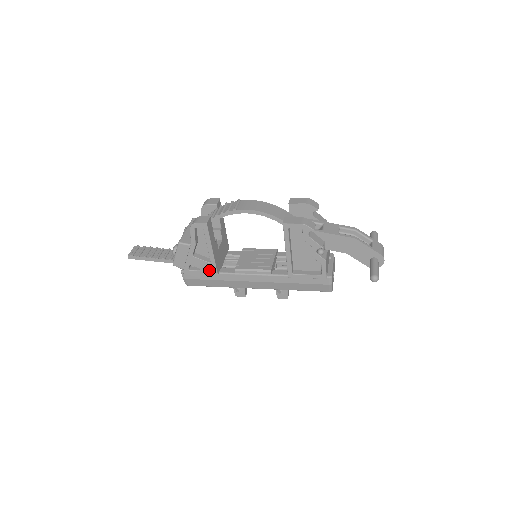
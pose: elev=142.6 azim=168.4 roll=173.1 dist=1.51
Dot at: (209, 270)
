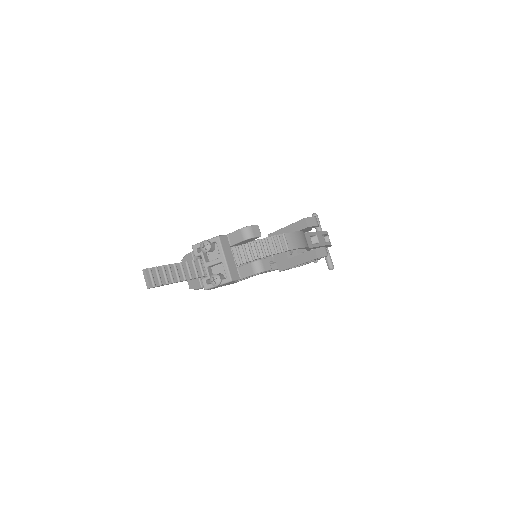
Dot at: occluded
